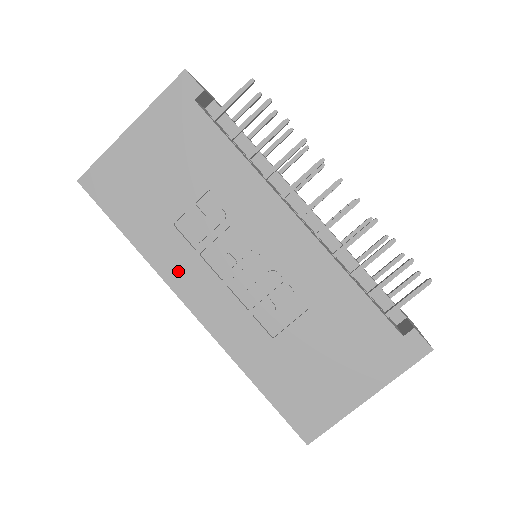
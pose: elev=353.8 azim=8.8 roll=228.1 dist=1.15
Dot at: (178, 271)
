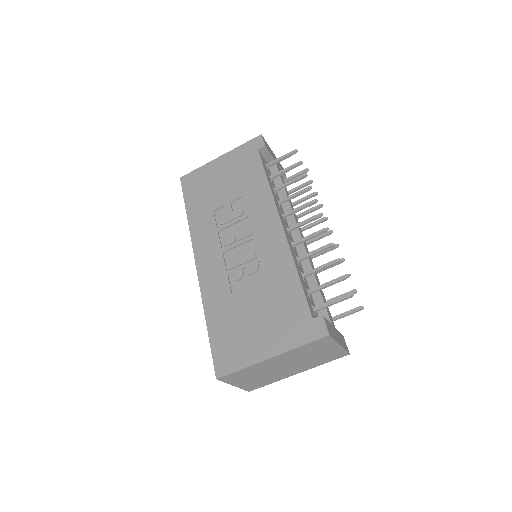
Dot at: (202, 238)
